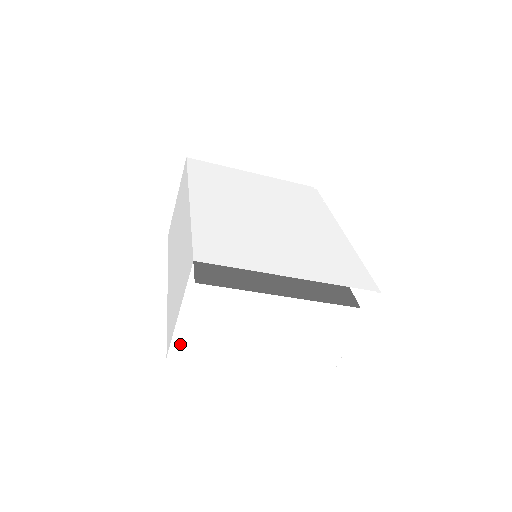
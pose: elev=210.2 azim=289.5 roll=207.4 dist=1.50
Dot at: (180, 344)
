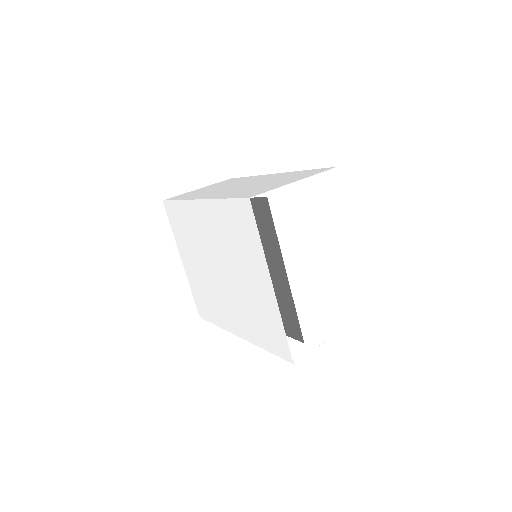
Dot at: (268, 201)
